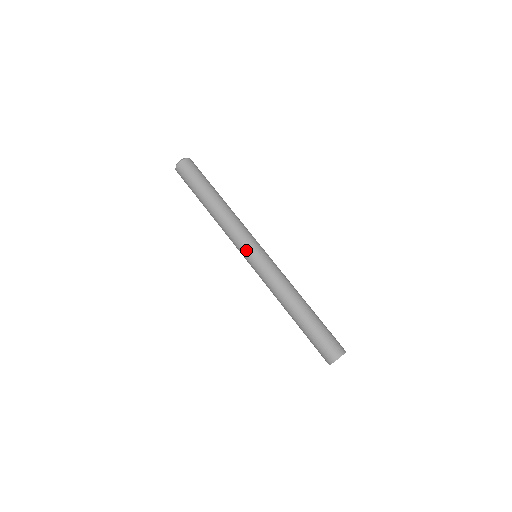
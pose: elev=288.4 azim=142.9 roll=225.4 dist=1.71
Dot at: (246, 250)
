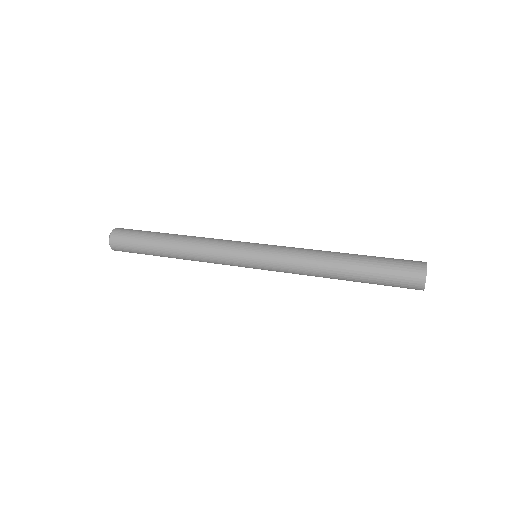
Dot at: (245, 244)
